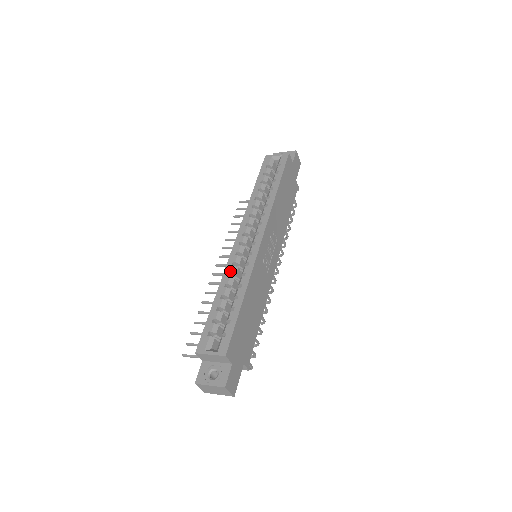
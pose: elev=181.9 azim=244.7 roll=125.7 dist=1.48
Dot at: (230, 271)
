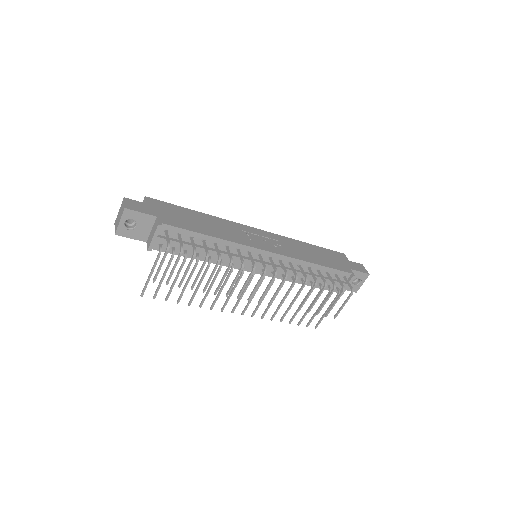
Dot at: occluded
